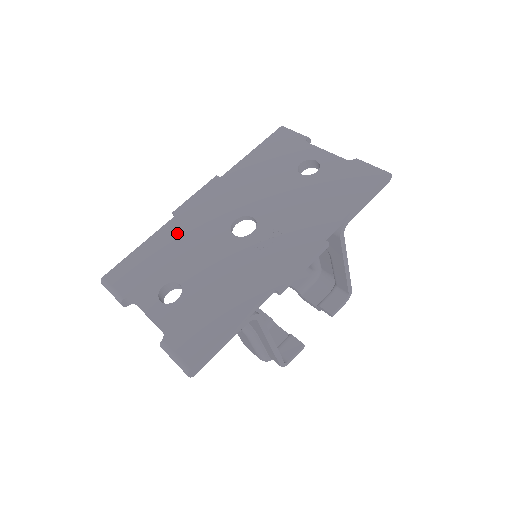
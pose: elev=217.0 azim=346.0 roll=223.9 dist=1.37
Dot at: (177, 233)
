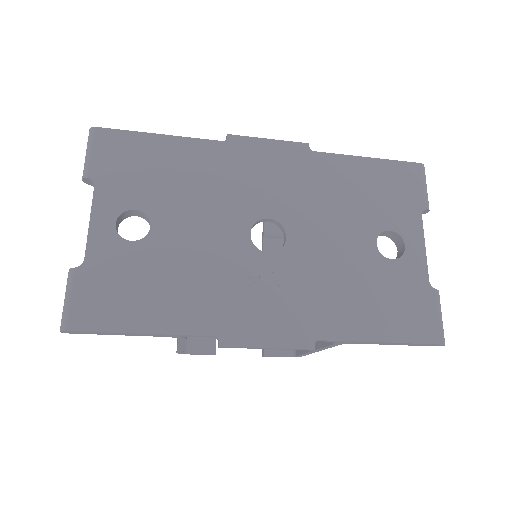
Dot at: (207, 165)
